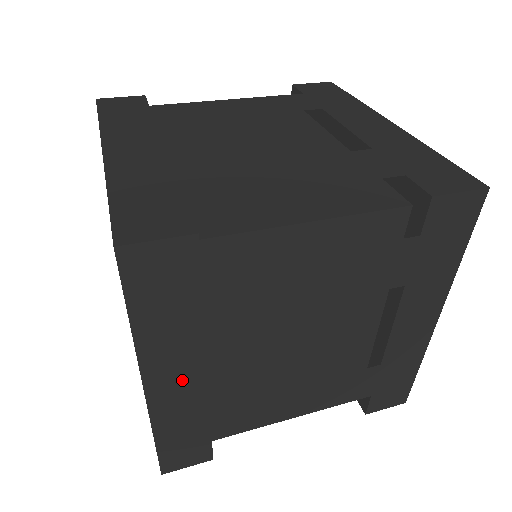
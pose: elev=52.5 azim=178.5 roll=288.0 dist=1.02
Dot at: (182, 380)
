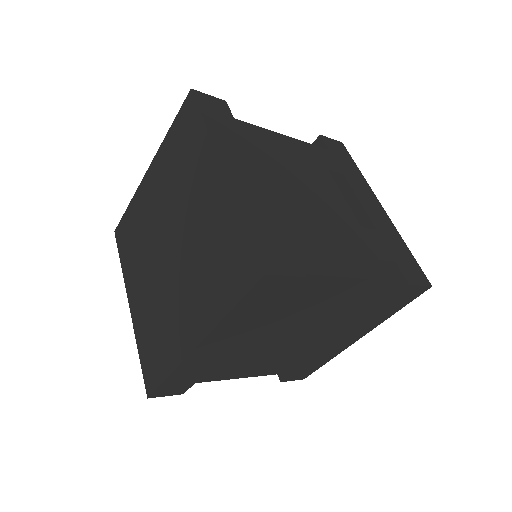
Dot at: (219, 346)
